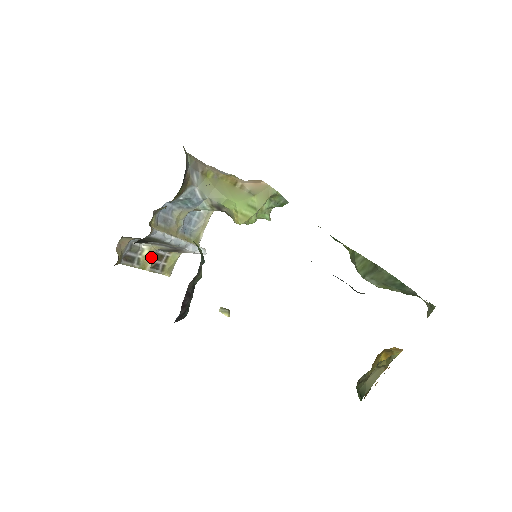
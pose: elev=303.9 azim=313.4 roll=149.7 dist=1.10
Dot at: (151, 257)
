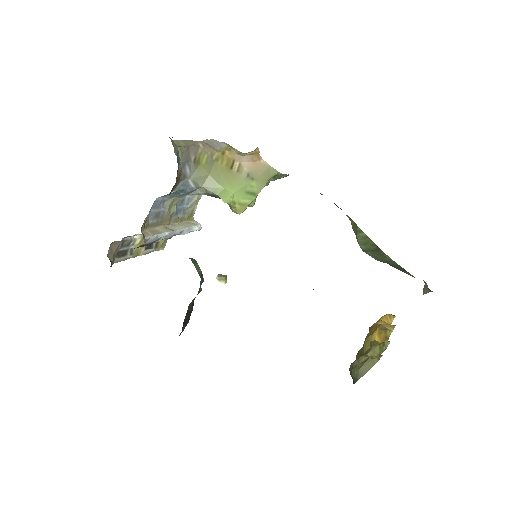
Dot at: occluded
